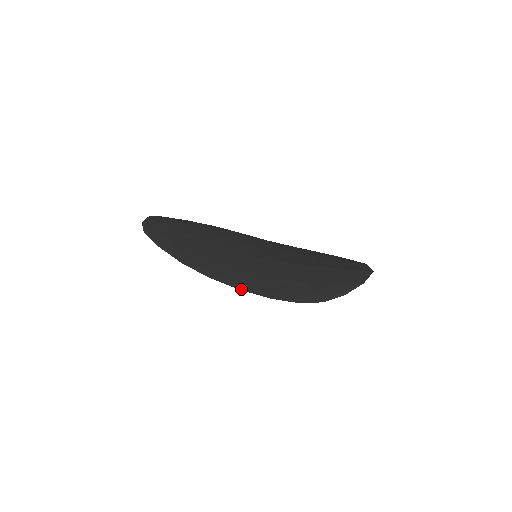
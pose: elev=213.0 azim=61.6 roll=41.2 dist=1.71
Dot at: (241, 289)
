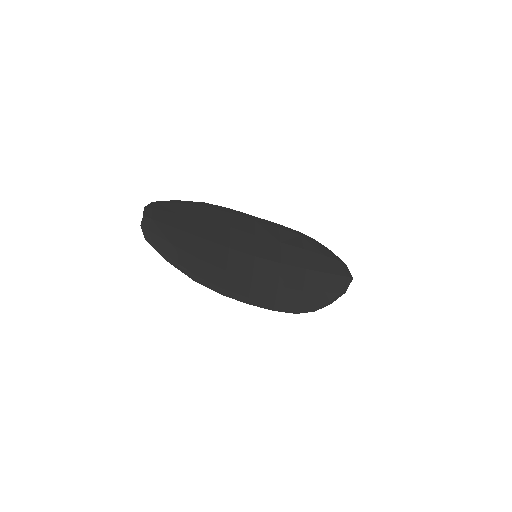
Dot at: (249, 303)
